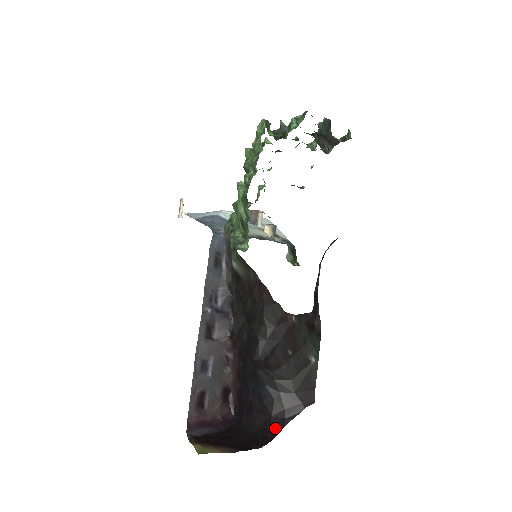
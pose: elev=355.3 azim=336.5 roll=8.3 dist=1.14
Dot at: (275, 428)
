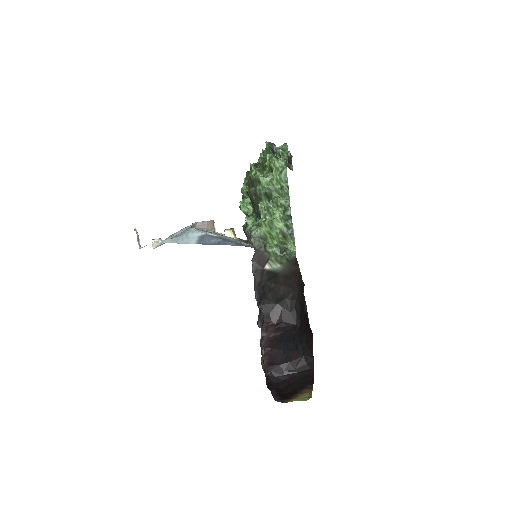
Dot at: (309, 361)
